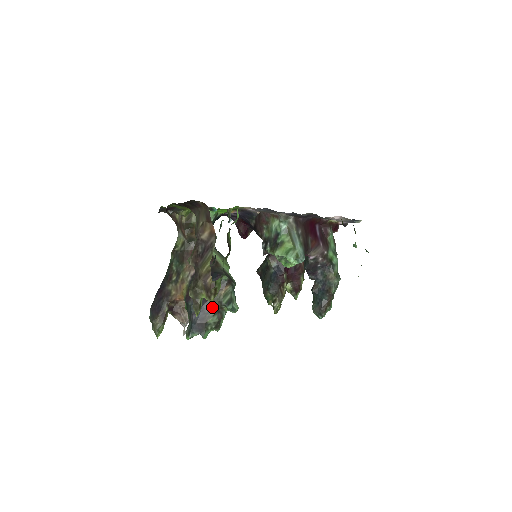
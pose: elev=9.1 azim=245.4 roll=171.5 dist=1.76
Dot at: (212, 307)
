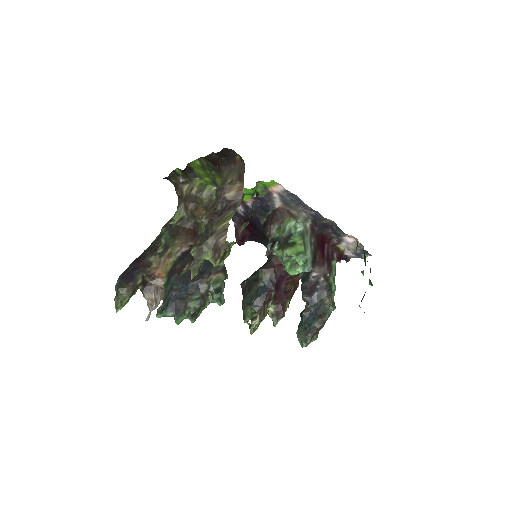
Dot at: (198, 289)
